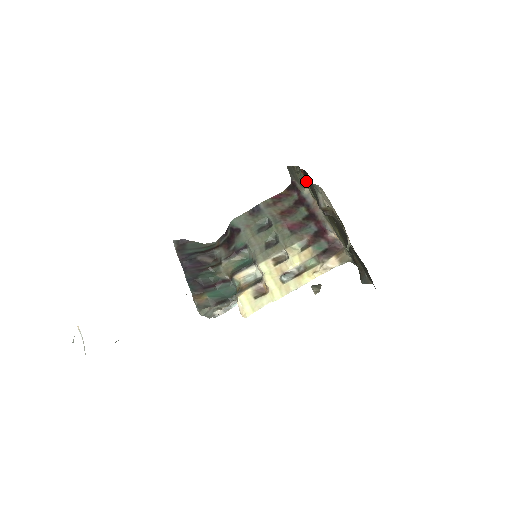
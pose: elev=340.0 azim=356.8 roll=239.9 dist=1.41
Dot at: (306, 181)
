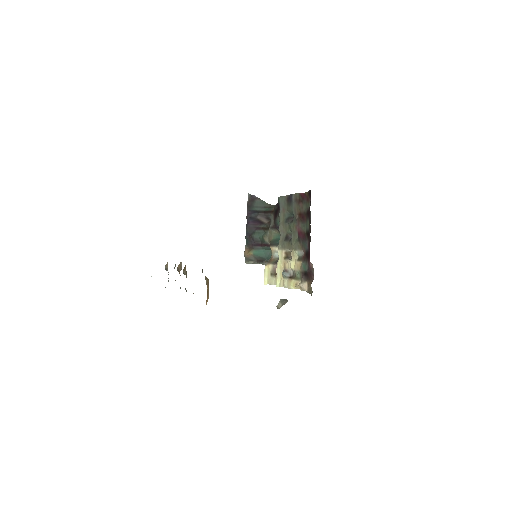
Dot at: occluded
